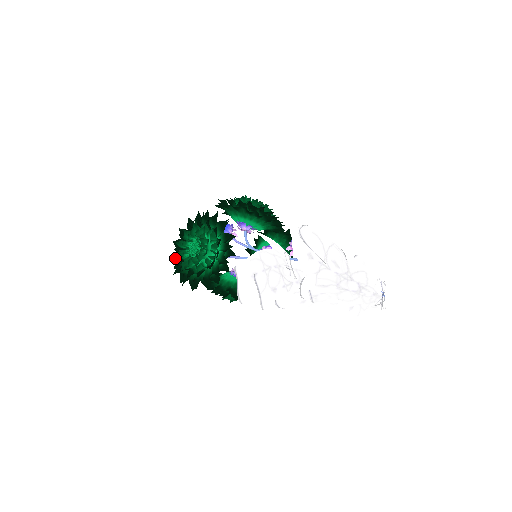
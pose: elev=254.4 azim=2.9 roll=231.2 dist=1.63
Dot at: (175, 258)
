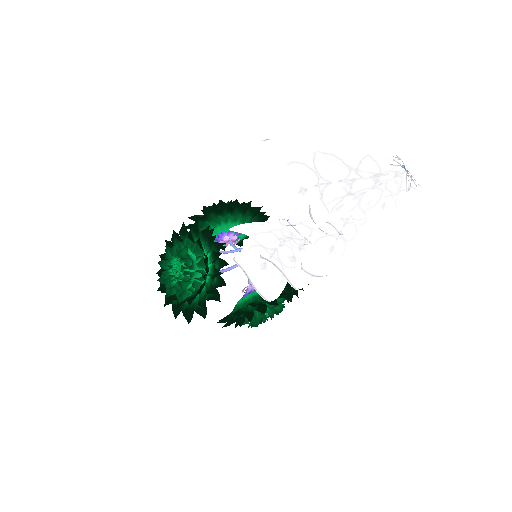
Dot at: (168, 303)
